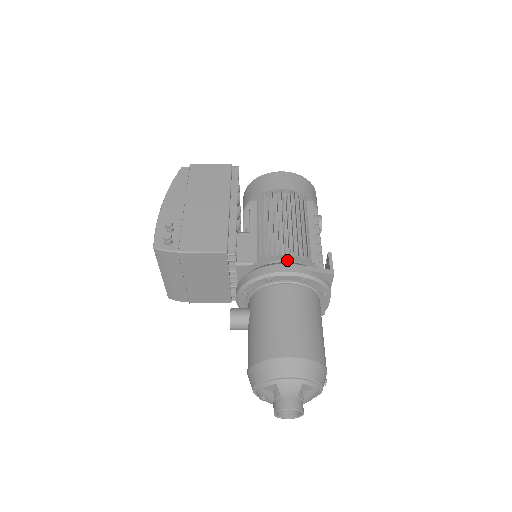
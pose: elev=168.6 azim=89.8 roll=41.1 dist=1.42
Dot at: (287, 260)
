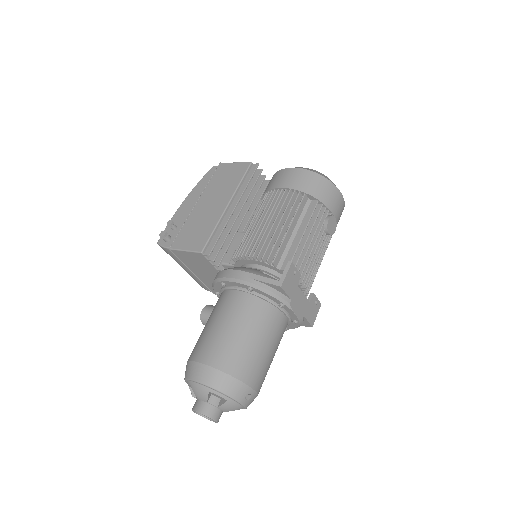
Dot at: (255, 265)
